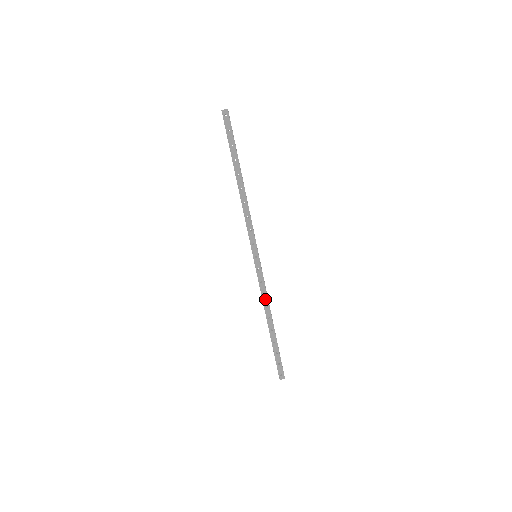
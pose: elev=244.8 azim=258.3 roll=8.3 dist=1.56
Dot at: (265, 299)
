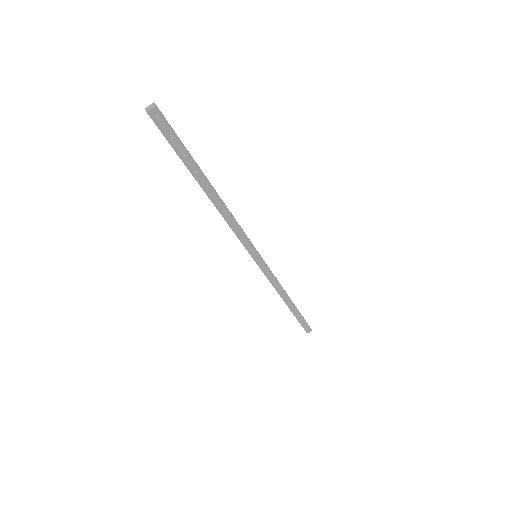
Dot at: (278, 287)
